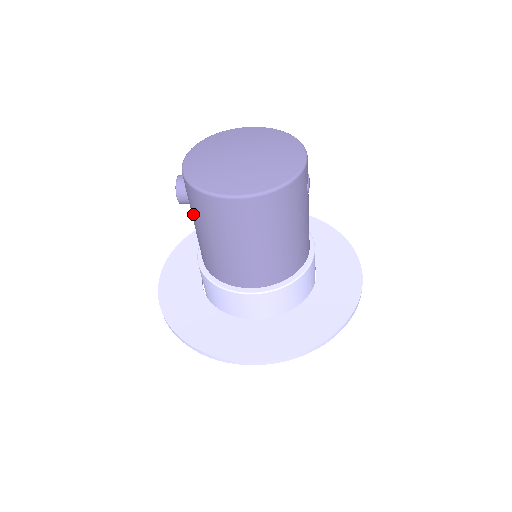
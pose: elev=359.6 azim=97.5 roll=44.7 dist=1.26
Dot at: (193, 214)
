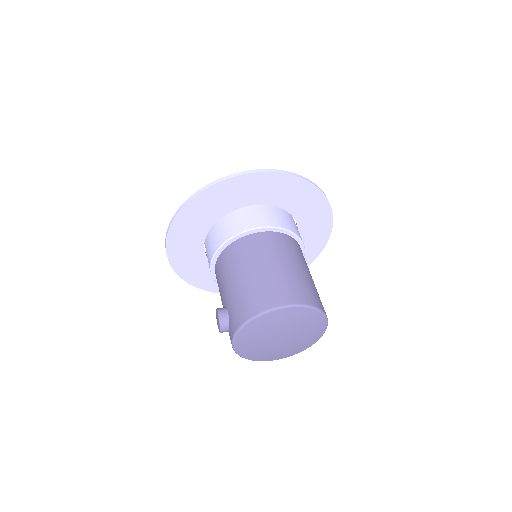
Dot at: occluded
